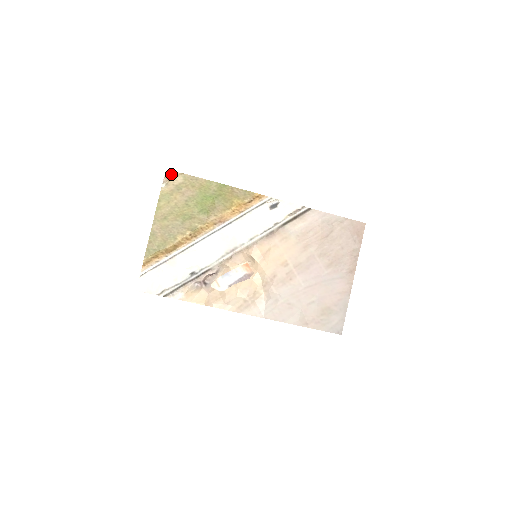
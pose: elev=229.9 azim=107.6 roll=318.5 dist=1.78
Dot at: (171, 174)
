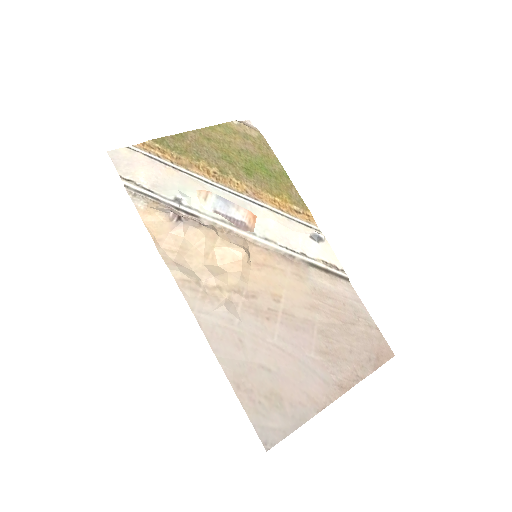
Dot at: (250, 125)
